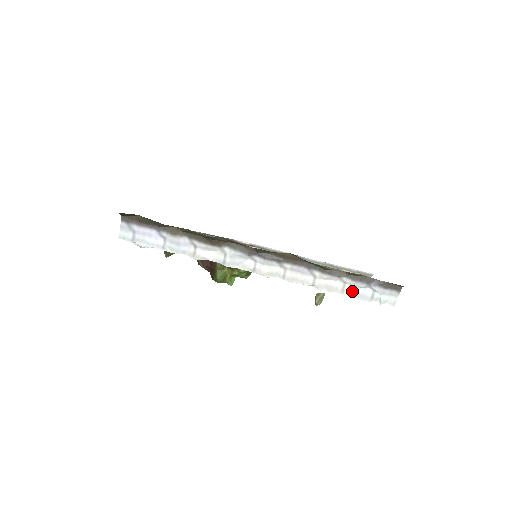
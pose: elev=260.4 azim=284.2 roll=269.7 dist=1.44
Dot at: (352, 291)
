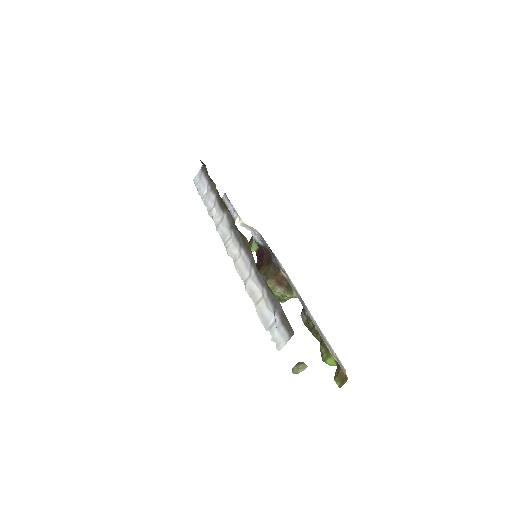
Dot at: (262, 308)
